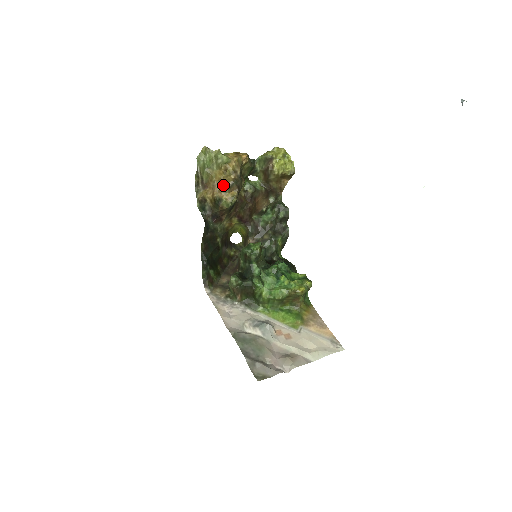
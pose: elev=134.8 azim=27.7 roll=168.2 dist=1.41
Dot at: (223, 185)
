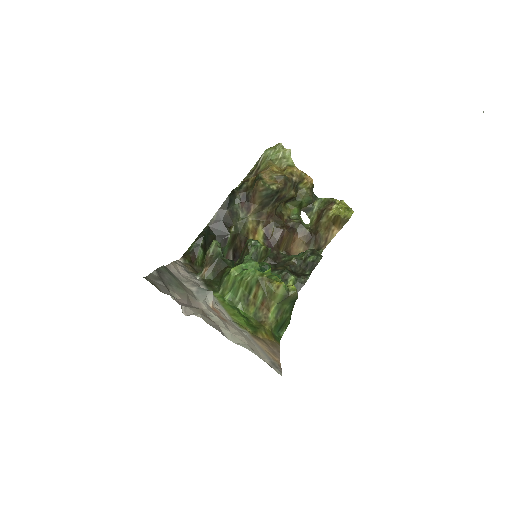
Dot at: (273, 172)
